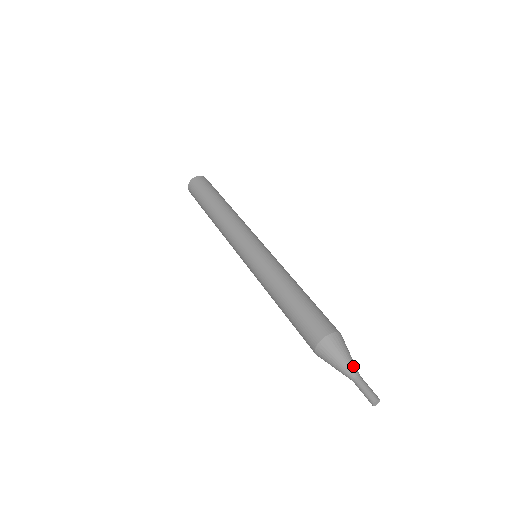
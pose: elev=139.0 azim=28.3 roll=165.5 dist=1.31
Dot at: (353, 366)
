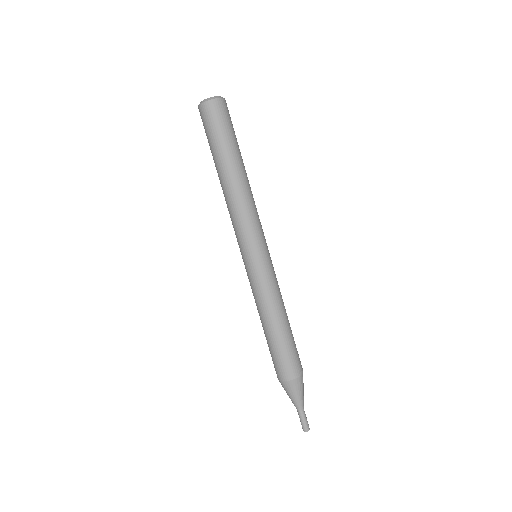
Dot at: (296, 405)
